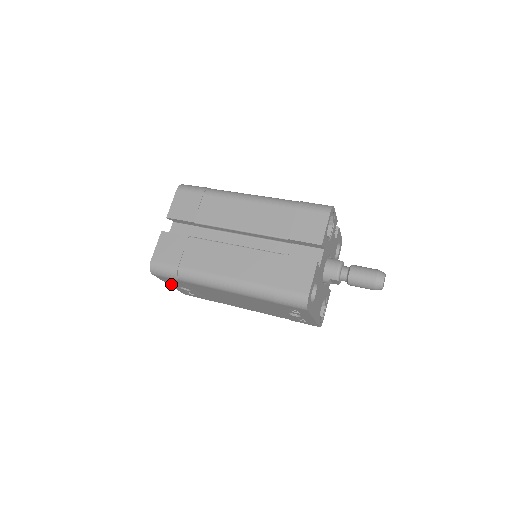
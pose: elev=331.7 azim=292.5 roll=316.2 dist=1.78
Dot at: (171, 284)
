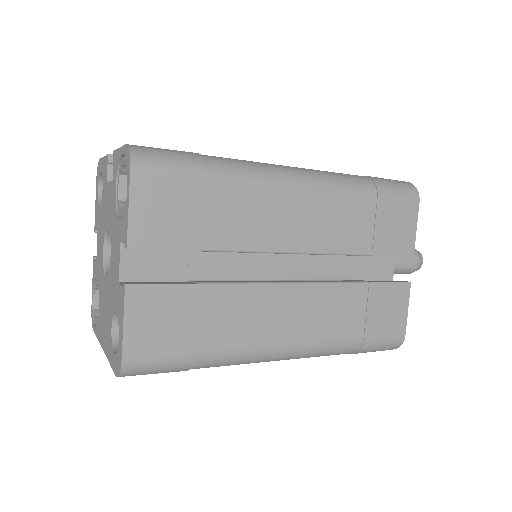
Dot at: occluded
